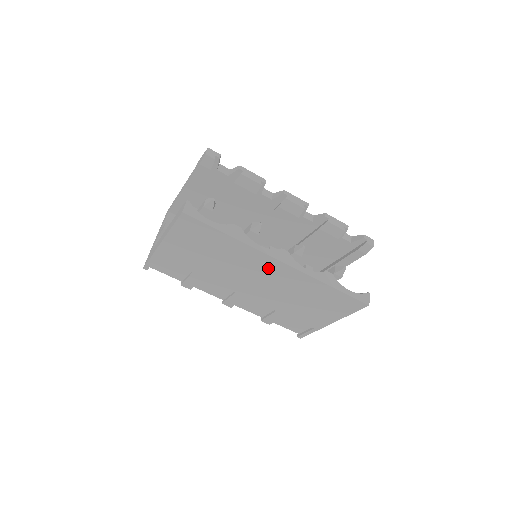
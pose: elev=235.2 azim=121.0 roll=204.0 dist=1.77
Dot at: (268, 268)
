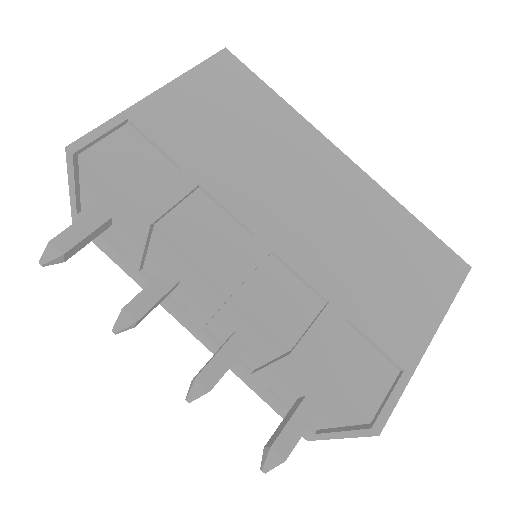
Dot at: (325, 168)
